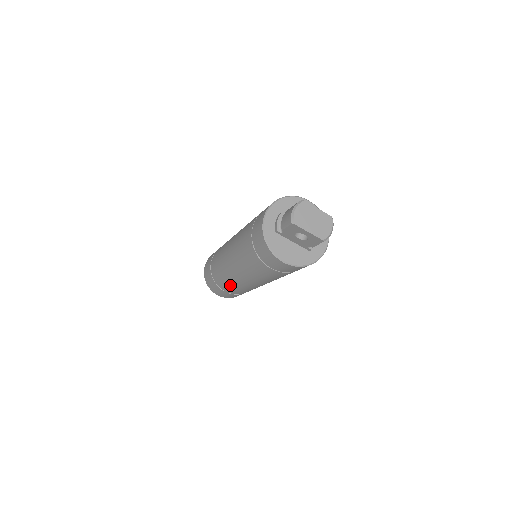
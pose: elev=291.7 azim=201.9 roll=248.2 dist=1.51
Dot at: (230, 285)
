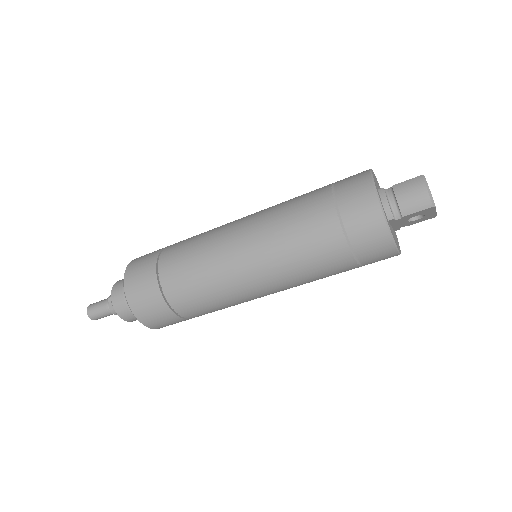
Dot at: (220, 307)
